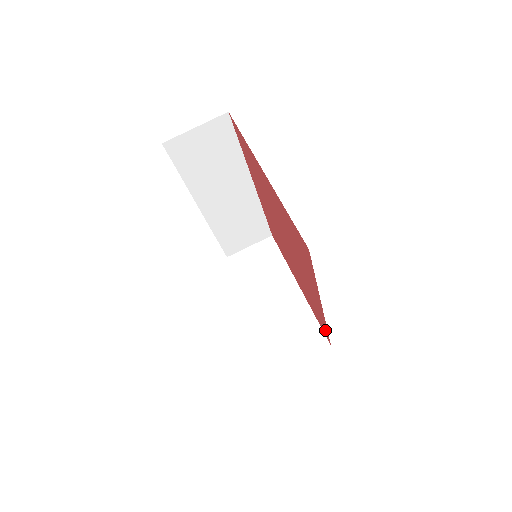
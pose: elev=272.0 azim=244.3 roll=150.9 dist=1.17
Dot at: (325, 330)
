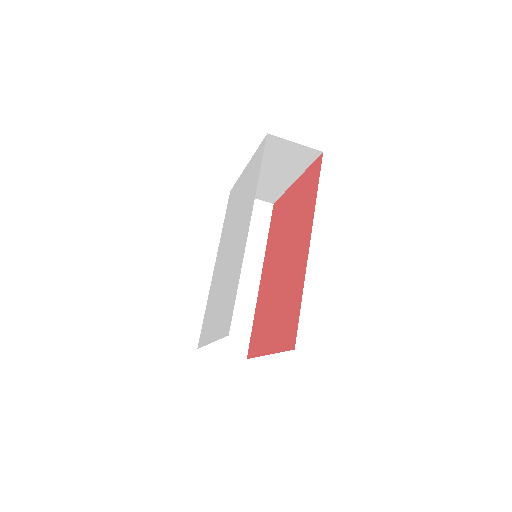
Dot at: (272, 222)
